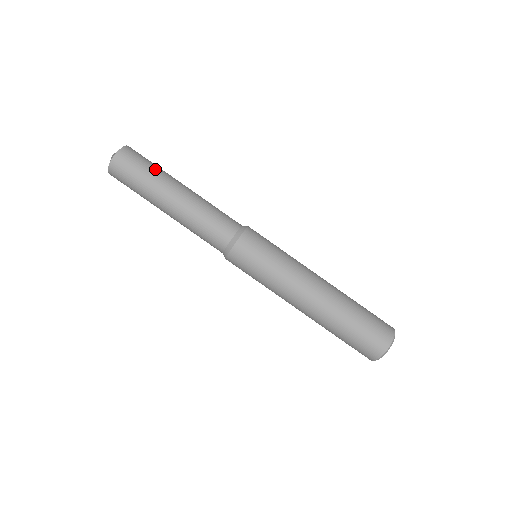
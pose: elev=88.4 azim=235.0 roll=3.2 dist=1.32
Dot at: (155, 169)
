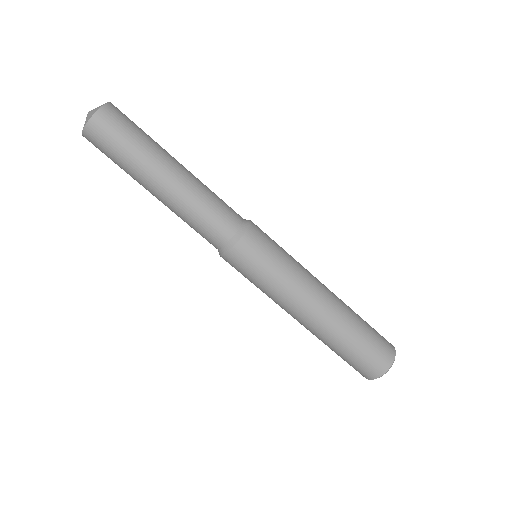
Dot at: (136, 148)
